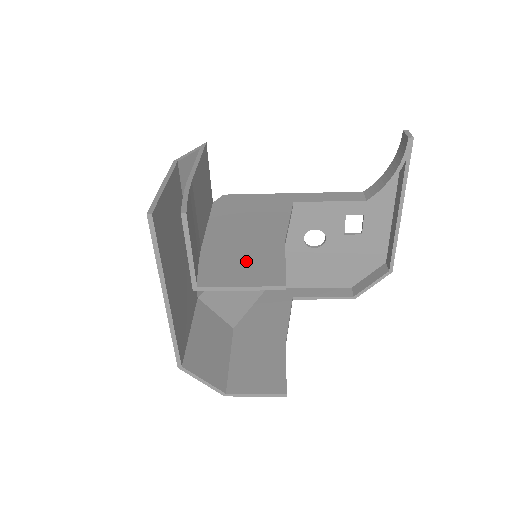
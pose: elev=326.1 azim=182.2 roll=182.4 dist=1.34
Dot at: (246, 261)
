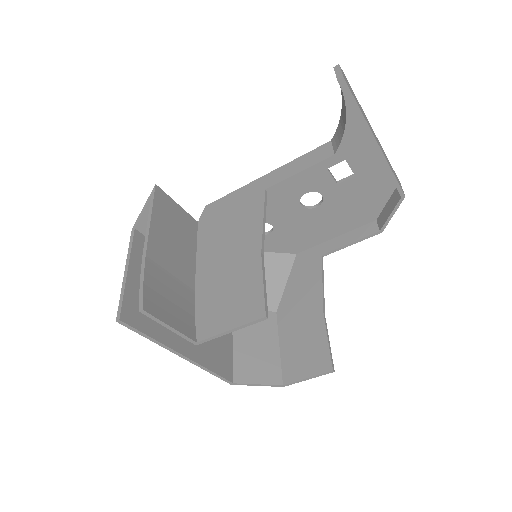
Dot at: (231, 294)
